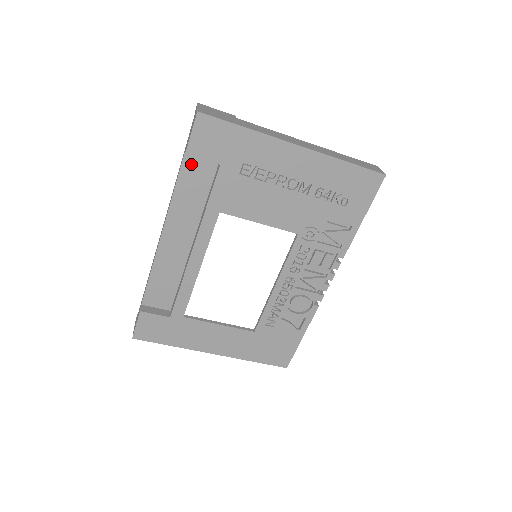
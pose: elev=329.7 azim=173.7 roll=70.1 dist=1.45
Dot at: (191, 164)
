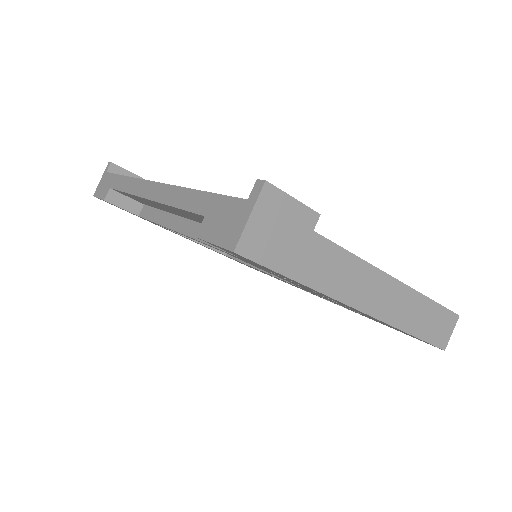
Dot at: occluded
